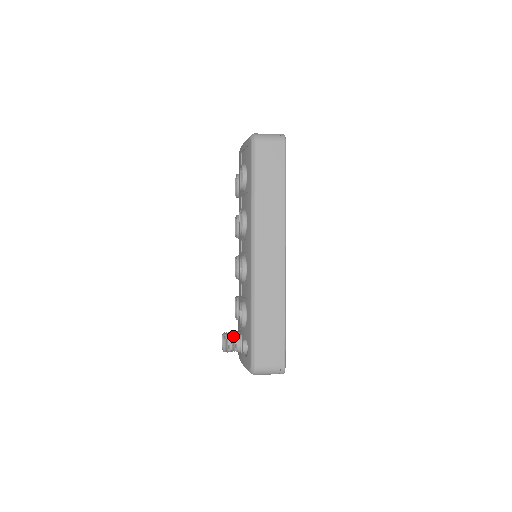
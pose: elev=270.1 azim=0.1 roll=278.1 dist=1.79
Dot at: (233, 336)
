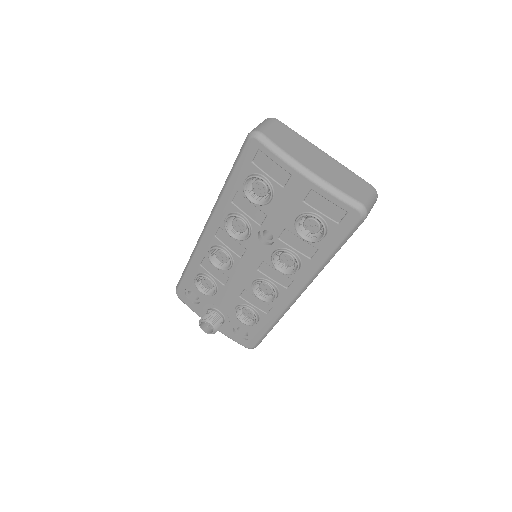
Dot at: (220, 321)
